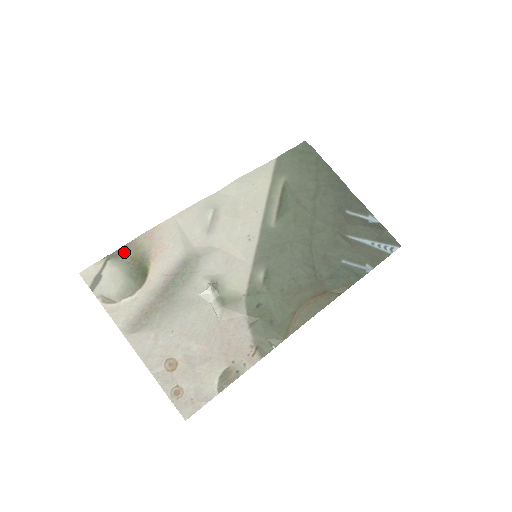
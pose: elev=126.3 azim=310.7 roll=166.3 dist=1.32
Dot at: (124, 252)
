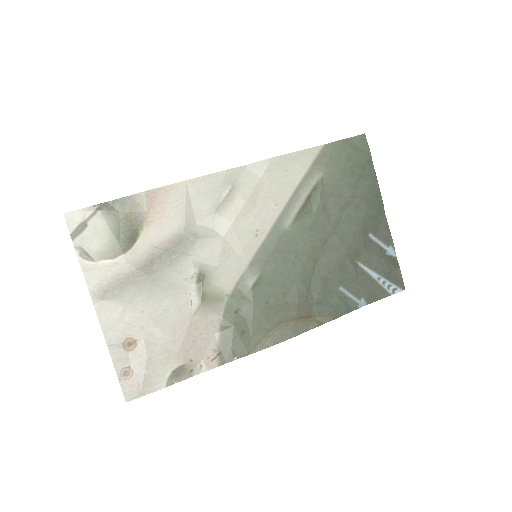
Dot at: (119, 205)
